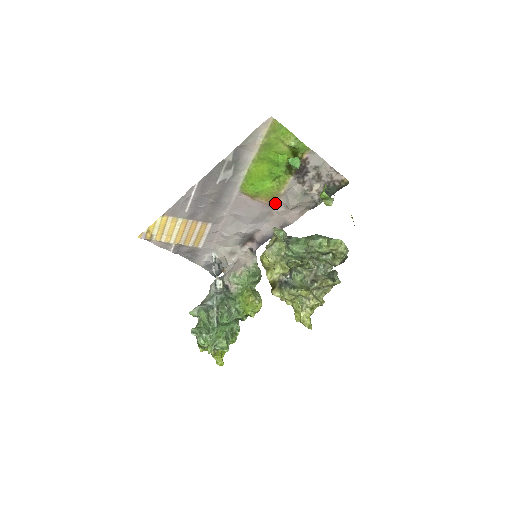
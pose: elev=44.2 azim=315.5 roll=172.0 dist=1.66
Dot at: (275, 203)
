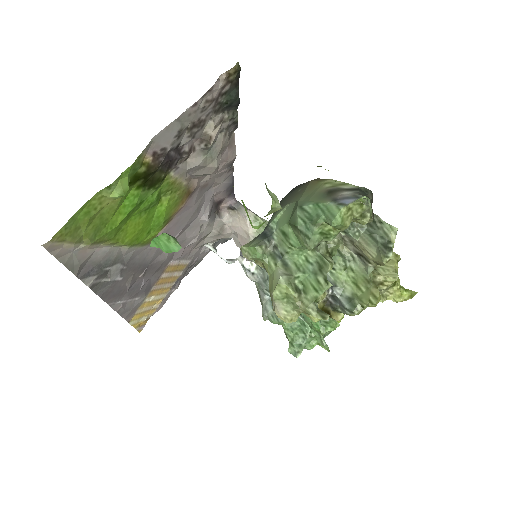
Dot at: (194, 189)
